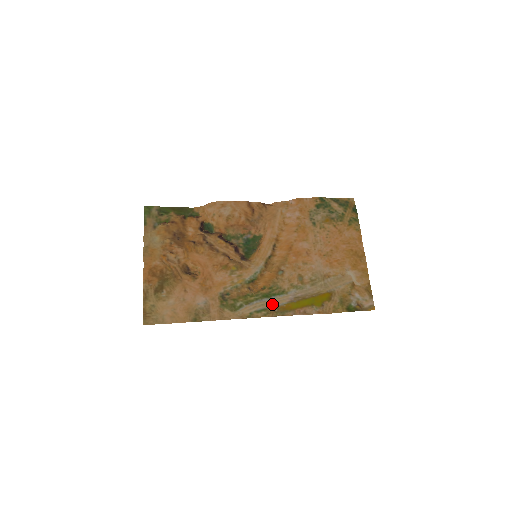
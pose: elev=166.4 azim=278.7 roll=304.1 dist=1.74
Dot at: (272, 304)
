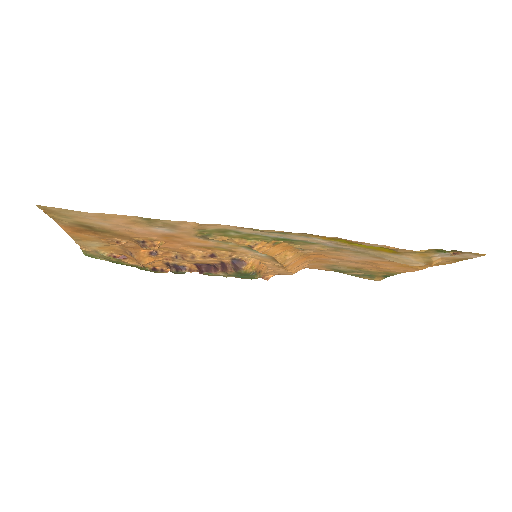
Dot at: (296, 237)
